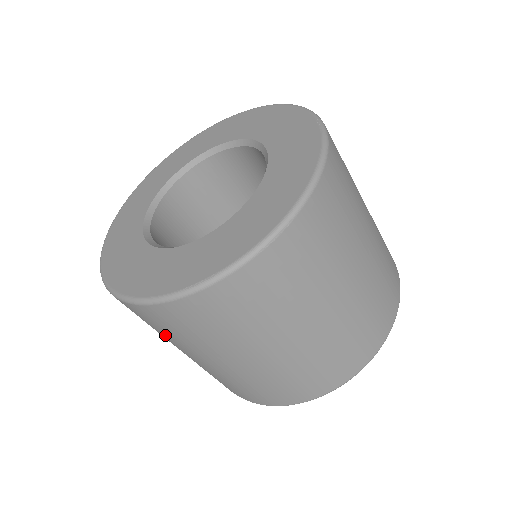
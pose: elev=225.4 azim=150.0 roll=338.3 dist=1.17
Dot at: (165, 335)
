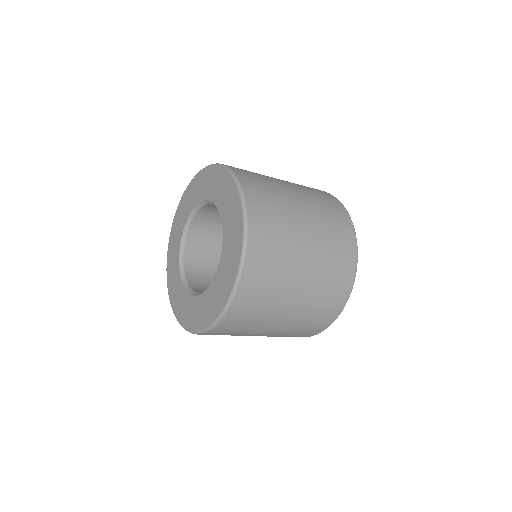
Dot at: (248, 329)
